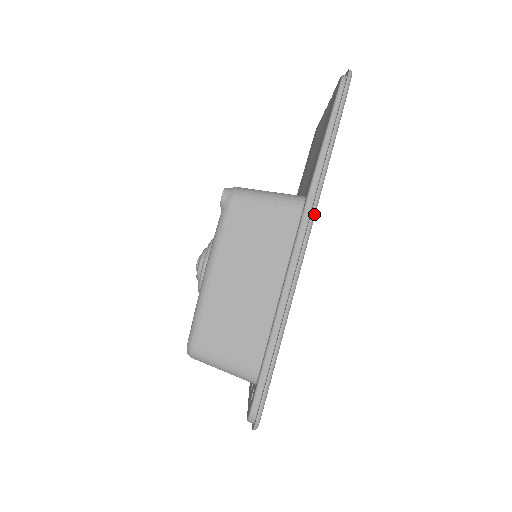
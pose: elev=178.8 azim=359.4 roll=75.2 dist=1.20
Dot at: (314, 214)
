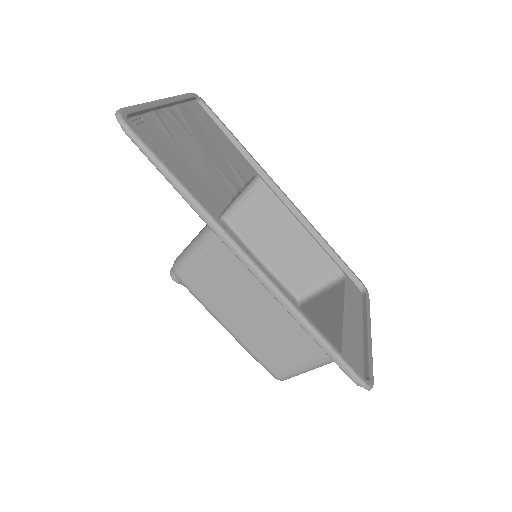
Dot at: (226, 235)
